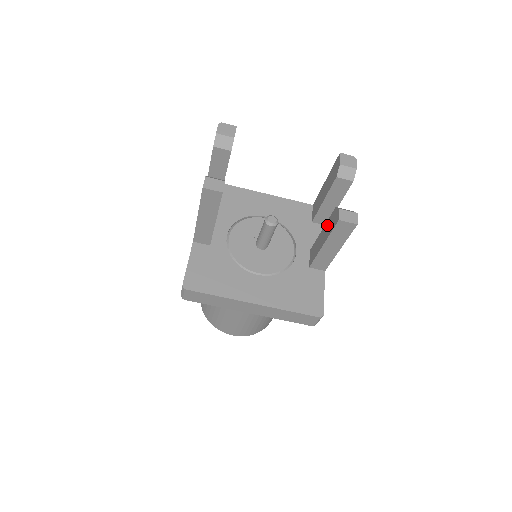
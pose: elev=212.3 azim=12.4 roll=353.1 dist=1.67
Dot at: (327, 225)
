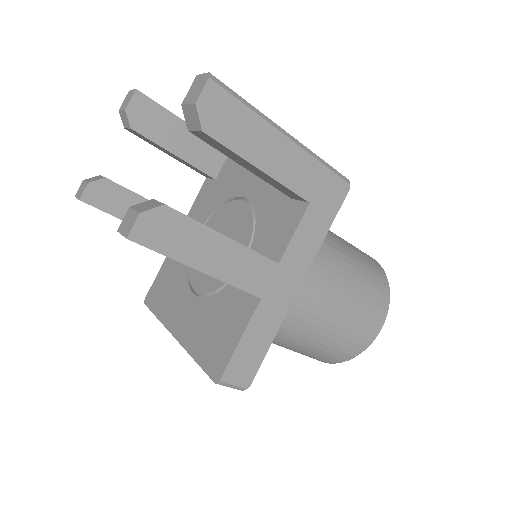
Dot at: occluded
